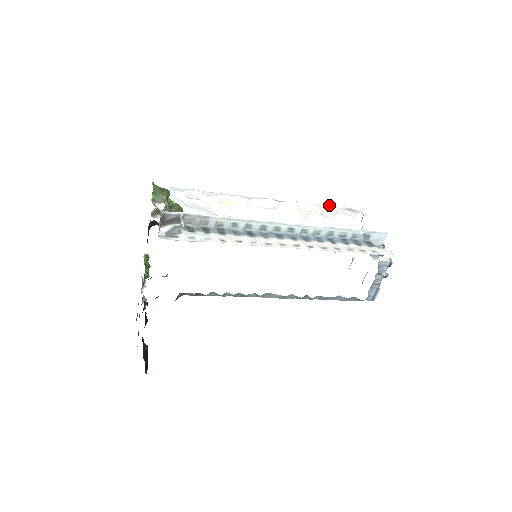
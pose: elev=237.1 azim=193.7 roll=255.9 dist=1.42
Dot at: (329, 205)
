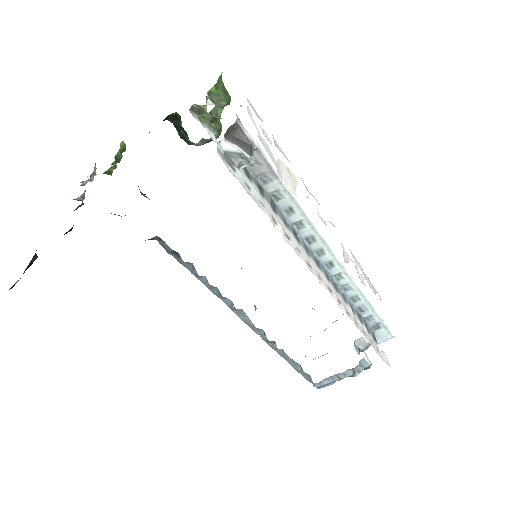
Dot at: occluded
